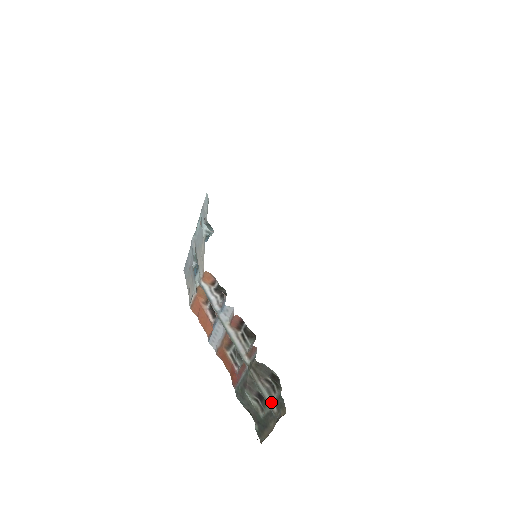
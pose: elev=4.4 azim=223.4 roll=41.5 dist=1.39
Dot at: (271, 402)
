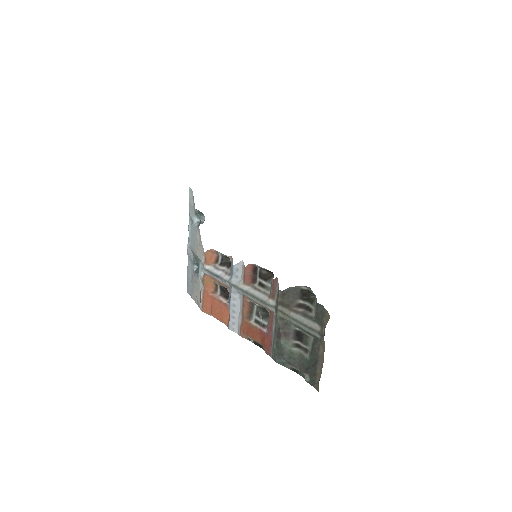
Dot at: (311, 323)
